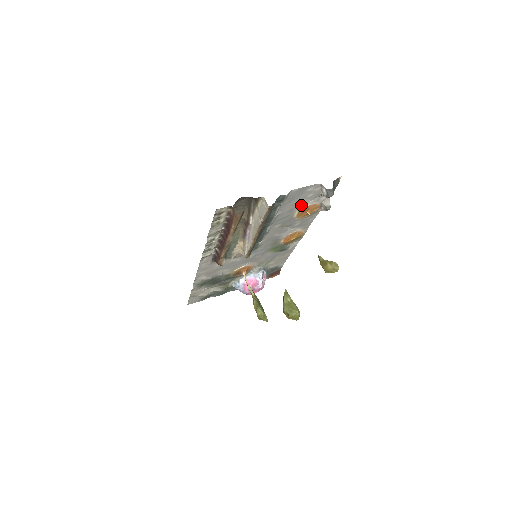
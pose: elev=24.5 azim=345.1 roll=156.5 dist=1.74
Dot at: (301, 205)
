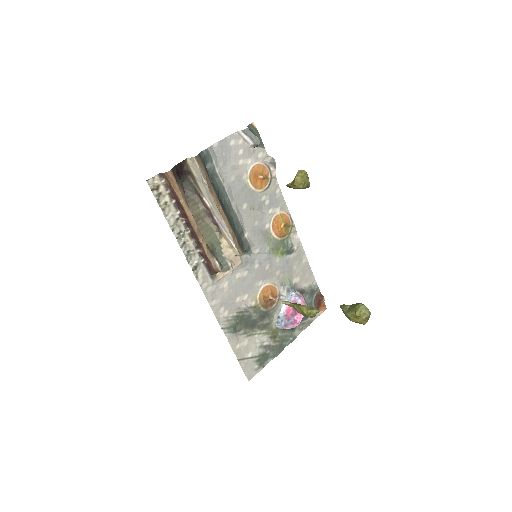
Dot at: (244, 169)
